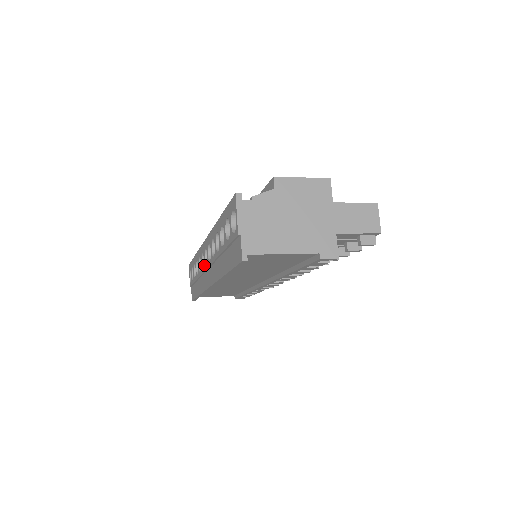
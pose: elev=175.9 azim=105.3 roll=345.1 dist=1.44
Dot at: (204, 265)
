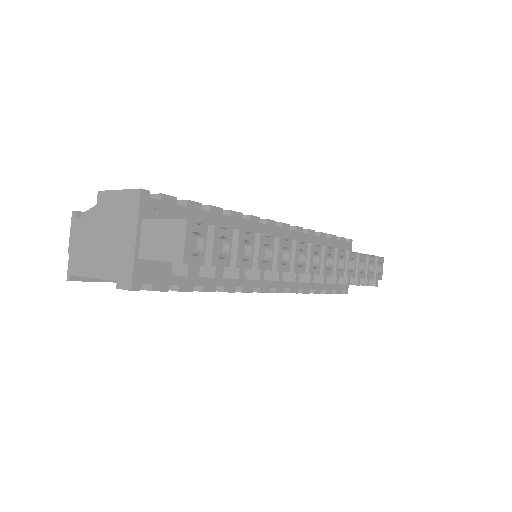
Dot at: occluded
